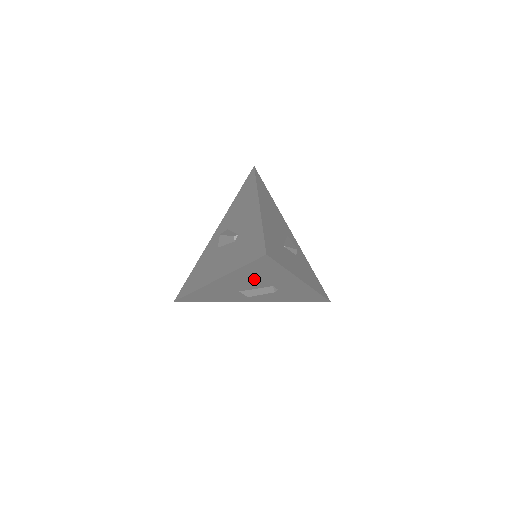
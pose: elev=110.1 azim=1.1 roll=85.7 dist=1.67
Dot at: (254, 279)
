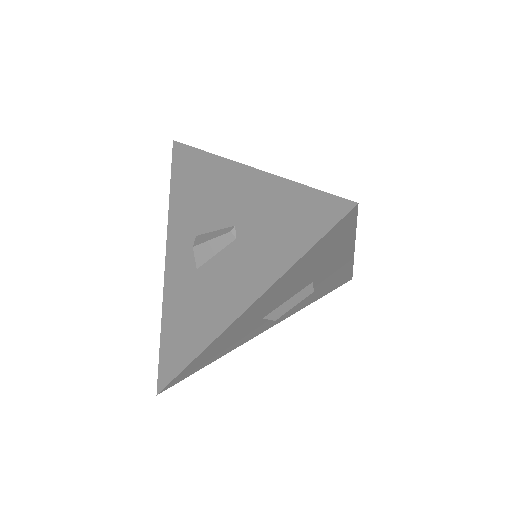
Dot at: (299, 279)
